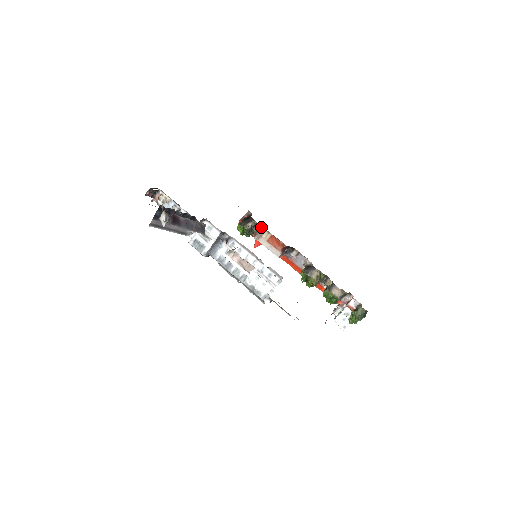
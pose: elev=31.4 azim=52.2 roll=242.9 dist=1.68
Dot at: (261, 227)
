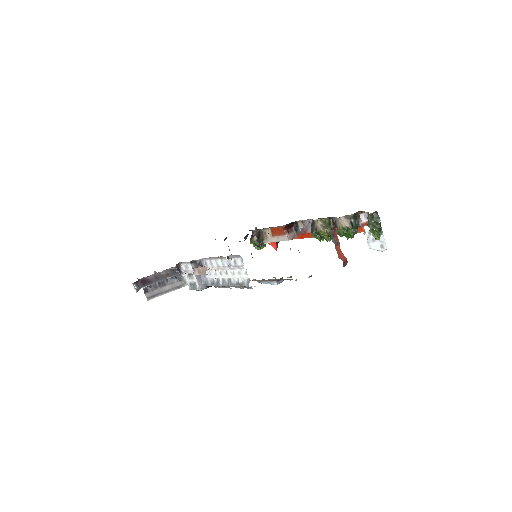
Dot at: (260, 230)
